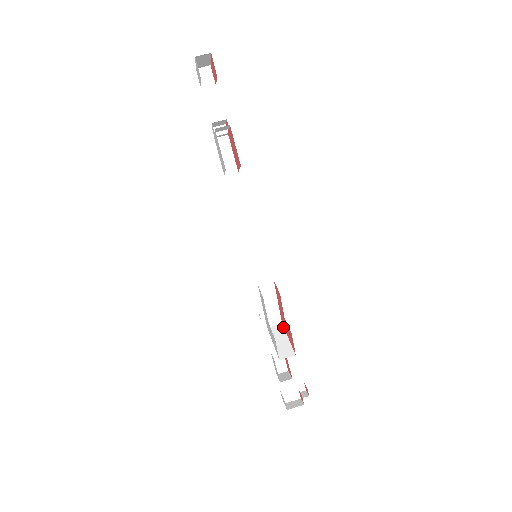
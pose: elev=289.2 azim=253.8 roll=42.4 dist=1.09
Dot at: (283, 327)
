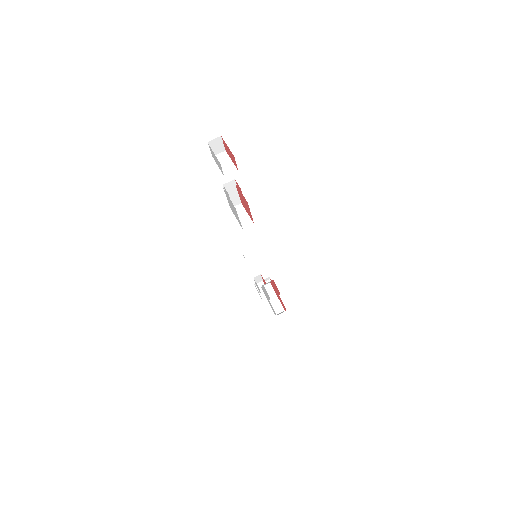
Dot at: (272, 286)
